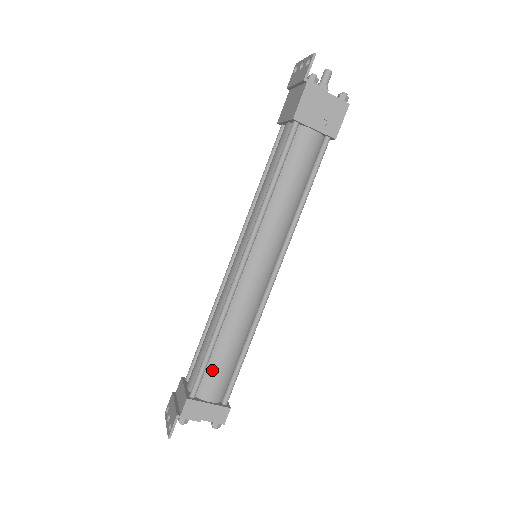
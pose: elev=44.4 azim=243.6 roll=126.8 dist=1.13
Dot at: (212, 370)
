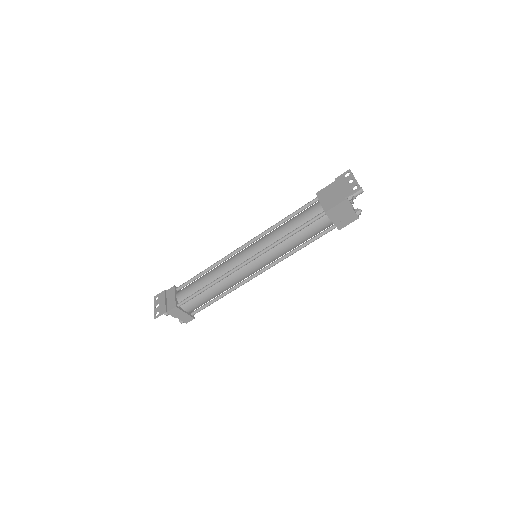
Dot at: (197, 299)
